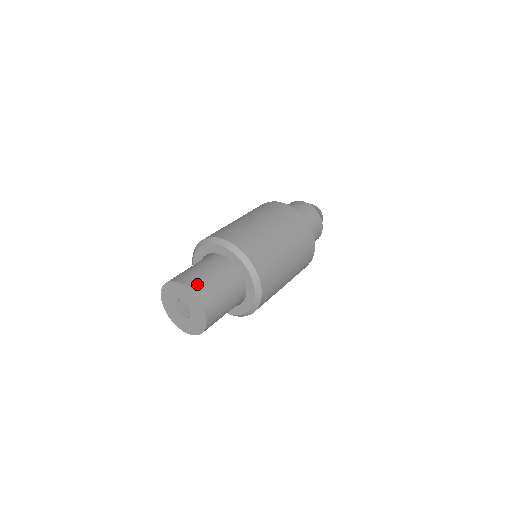
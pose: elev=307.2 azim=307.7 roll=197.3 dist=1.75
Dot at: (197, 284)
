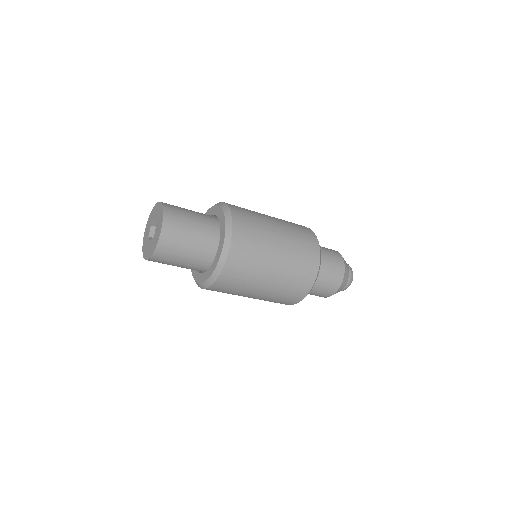
Dot at: (173, 209)
